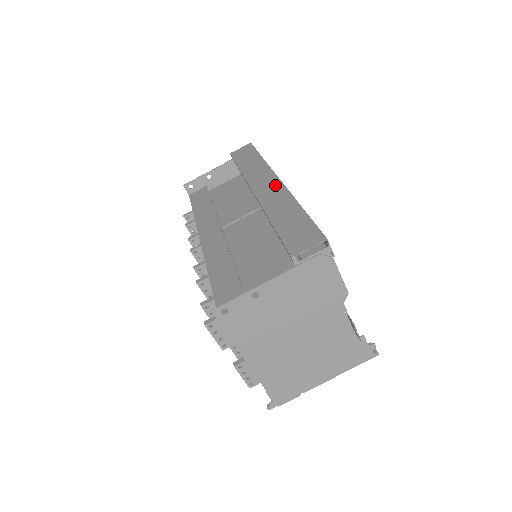
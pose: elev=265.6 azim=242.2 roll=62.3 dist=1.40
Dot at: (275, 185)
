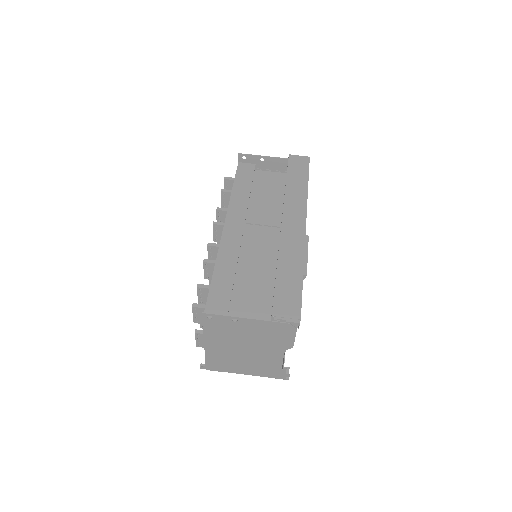
Dot at: (300, 230)
